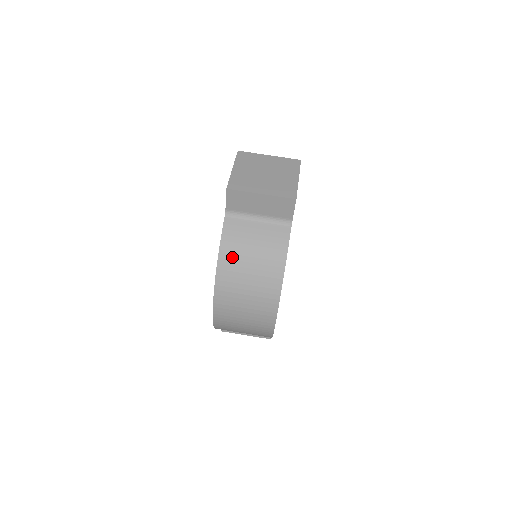
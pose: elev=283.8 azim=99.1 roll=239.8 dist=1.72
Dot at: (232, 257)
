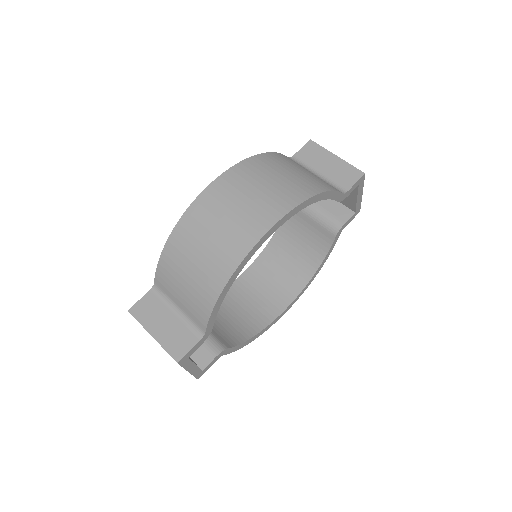
Dot at: (279, 160)
